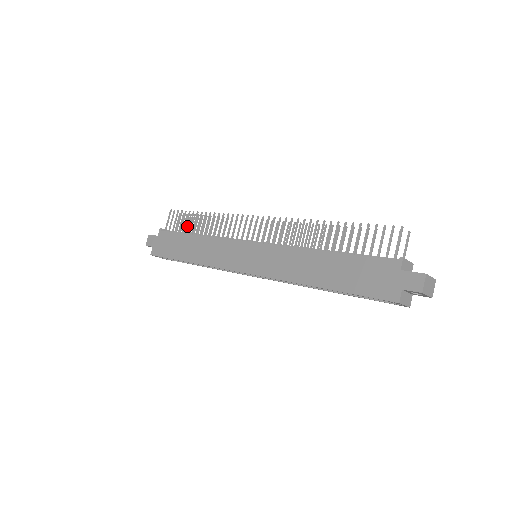
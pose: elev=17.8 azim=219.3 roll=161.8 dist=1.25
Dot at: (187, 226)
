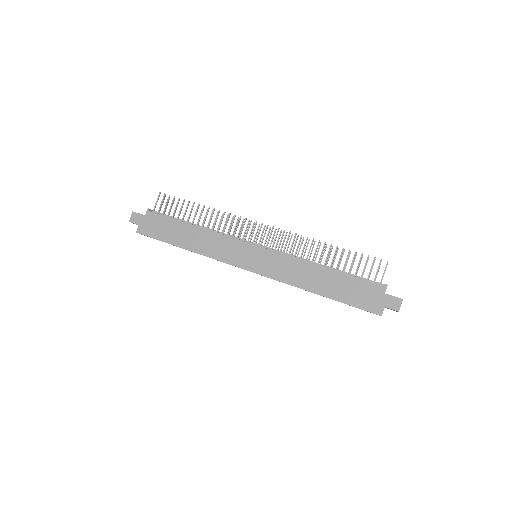
Dot at: occluded
